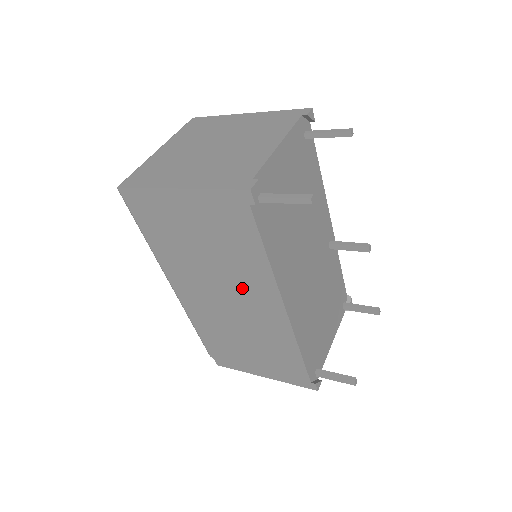
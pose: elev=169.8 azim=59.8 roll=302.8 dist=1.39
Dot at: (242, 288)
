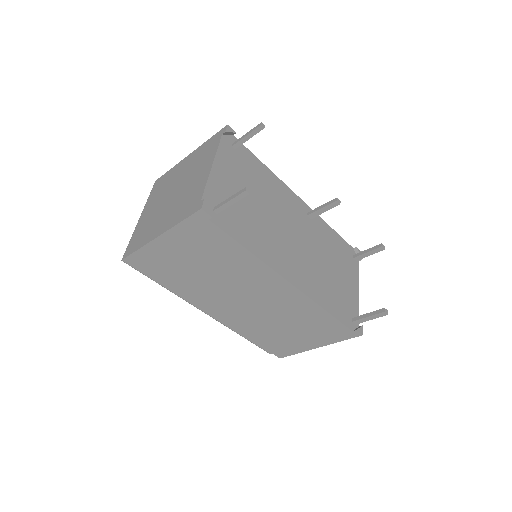
Dot at: (250, 284)
